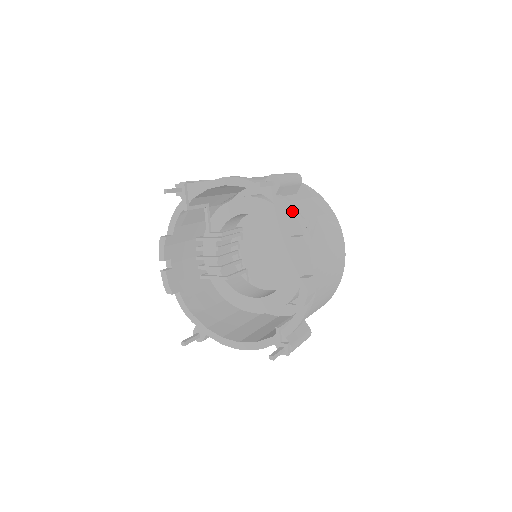
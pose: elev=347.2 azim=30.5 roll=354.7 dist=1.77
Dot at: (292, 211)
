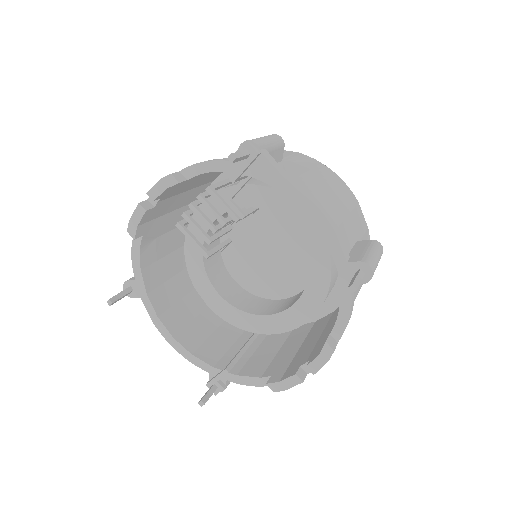
Dot at: (350, 315)
